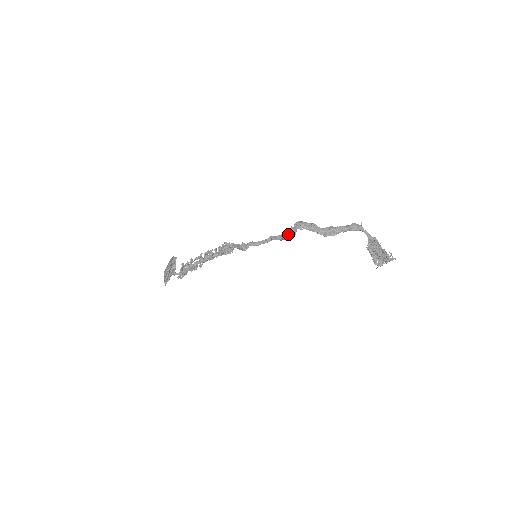
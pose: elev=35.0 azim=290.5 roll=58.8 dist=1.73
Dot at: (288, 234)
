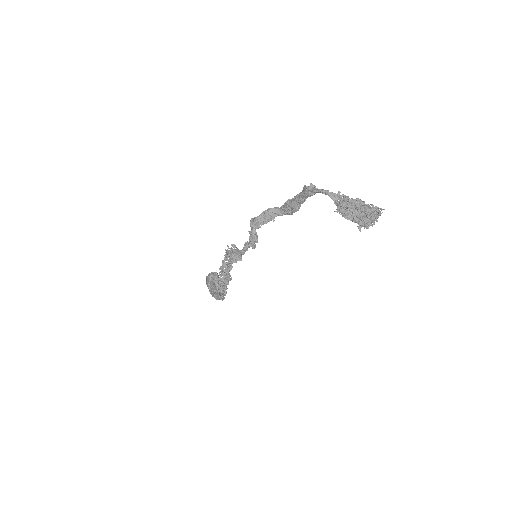
Dot at: (251, 244)
